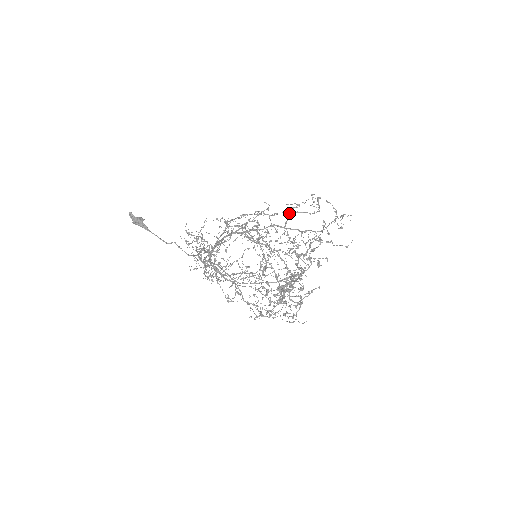
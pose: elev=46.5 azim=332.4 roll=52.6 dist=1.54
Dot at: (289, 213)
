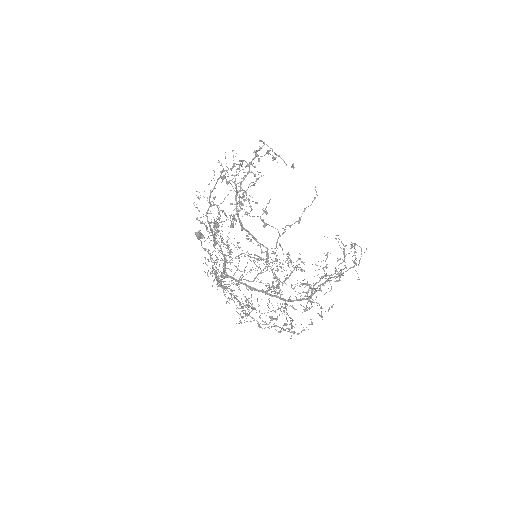
Dot at: (315, 264)
